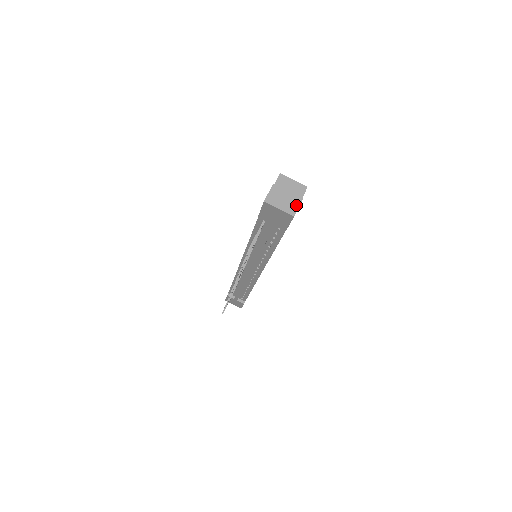
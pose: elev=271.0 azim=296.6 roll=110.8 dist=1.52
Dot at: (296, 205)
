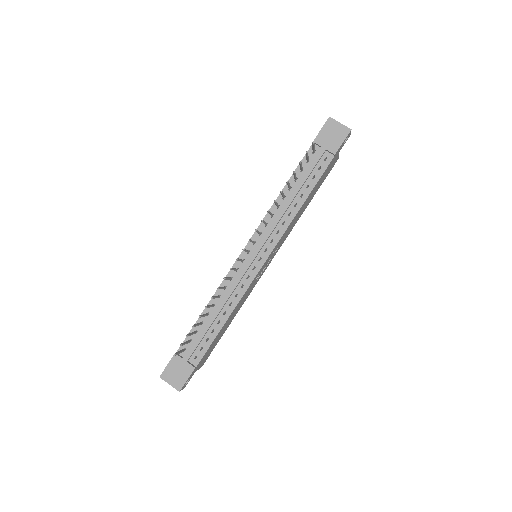
Dot at: occluded
